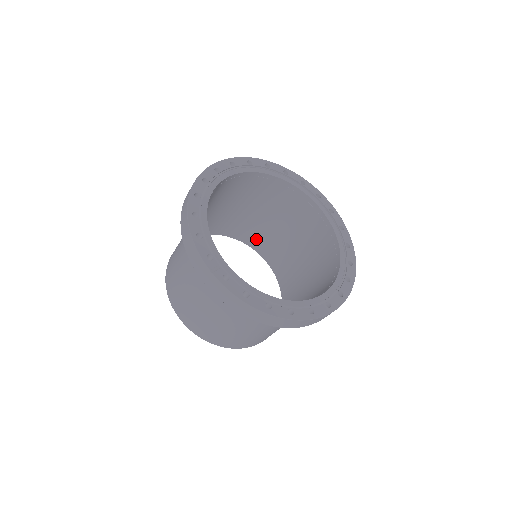
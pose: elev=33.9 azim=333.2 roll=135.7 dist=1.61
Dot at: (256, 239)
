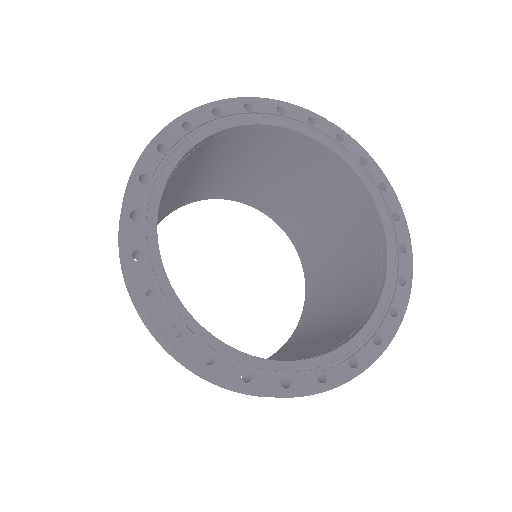
Dot at: (233, 191)
